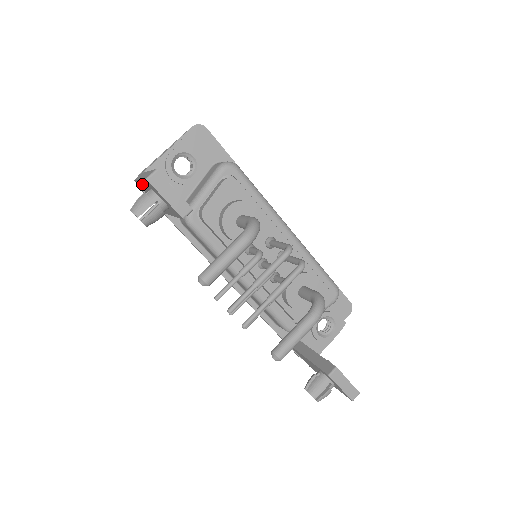
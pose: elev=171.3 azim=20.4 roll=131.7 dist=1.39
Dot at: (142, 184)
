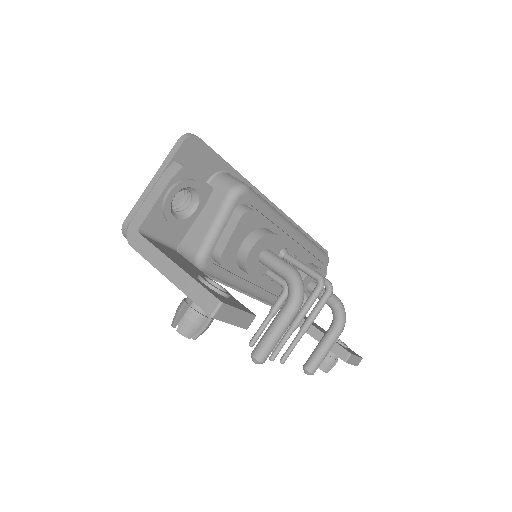
Dot at: (164, 274)
